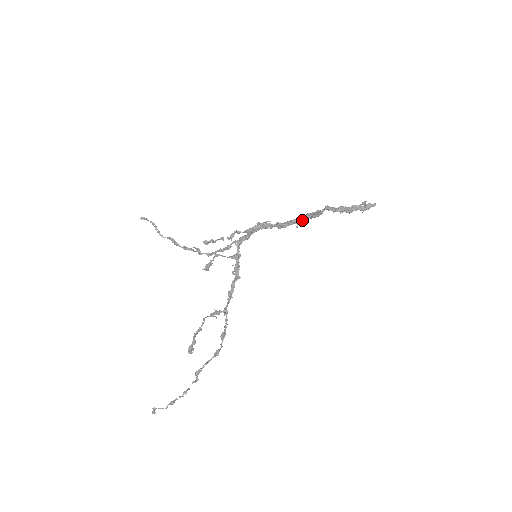
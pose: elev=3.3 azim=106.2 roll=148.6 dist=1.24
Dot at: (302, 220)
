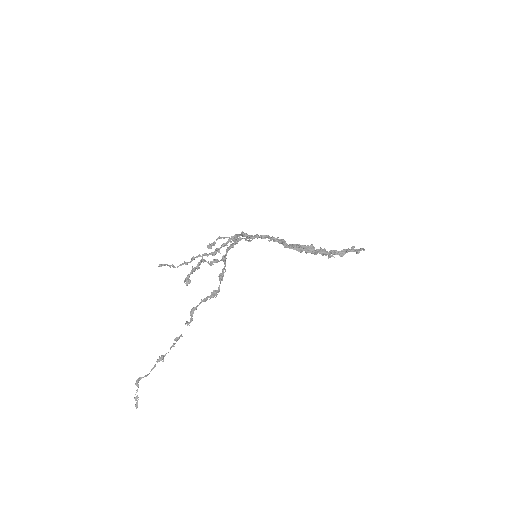
Dot at: (297, 246)
